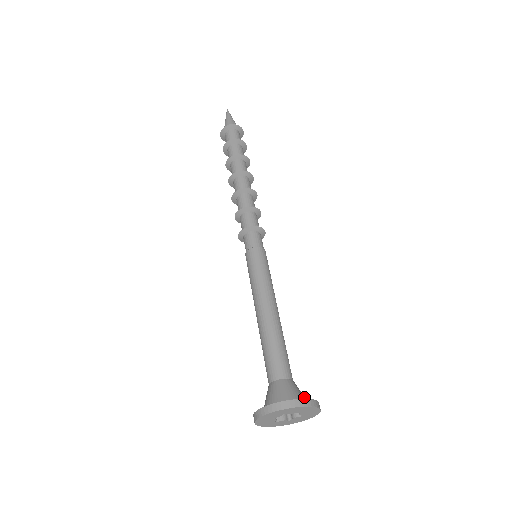
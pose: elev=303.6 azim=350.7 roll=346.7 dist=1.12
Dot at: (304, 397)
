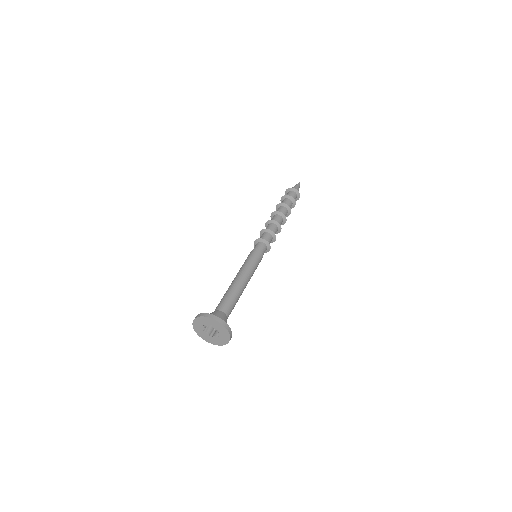
Dot at: occluded
